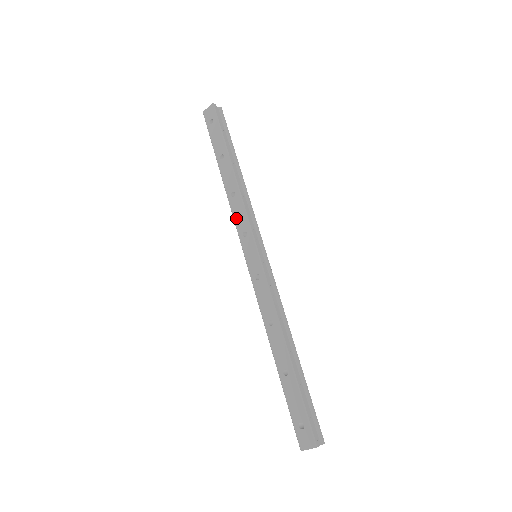
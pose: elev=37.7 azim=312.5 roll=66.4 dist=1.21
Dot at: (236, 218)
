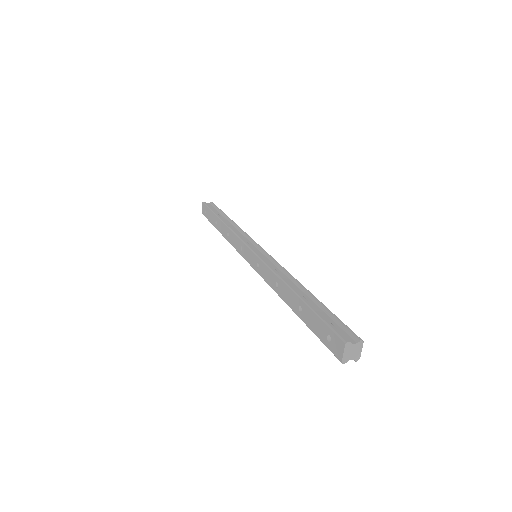
Dot at: (234, 246)
